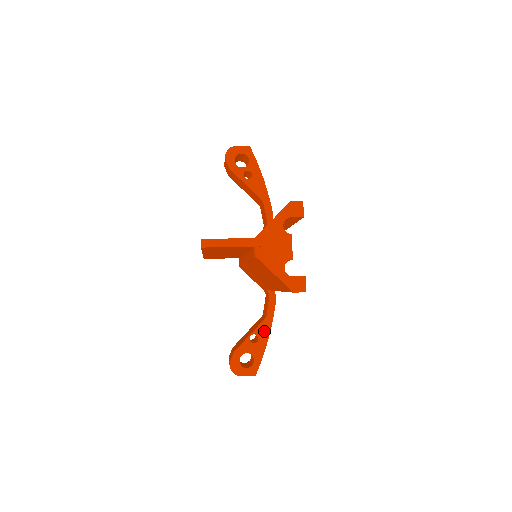
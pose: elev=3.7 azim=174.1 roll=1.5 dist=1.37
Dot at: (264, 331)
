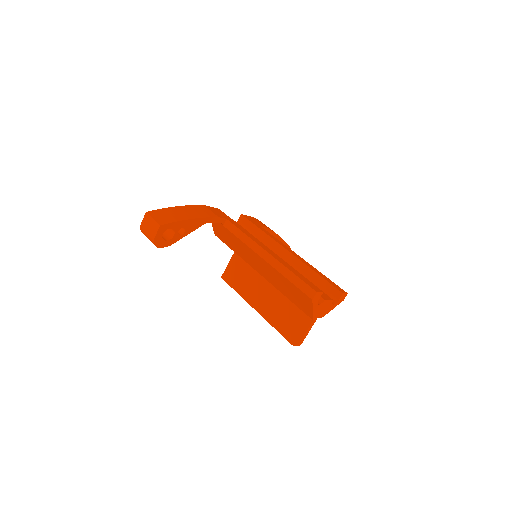
Dot at: occluded
